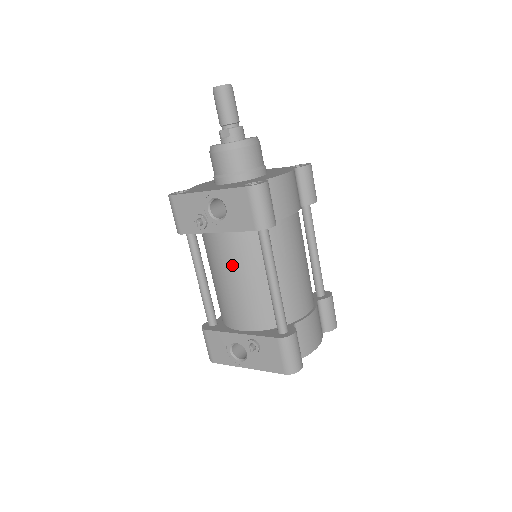
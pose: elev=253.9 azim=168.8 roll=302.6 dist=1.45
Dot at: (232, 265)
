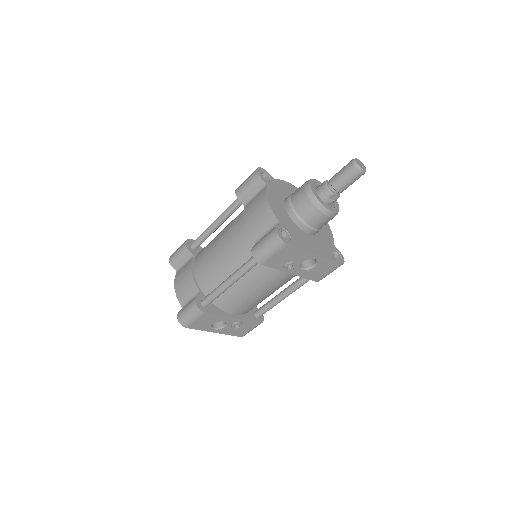
Dot at: (273, 286)
